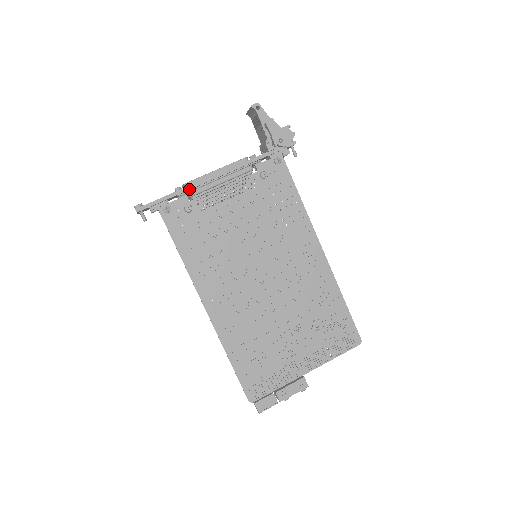
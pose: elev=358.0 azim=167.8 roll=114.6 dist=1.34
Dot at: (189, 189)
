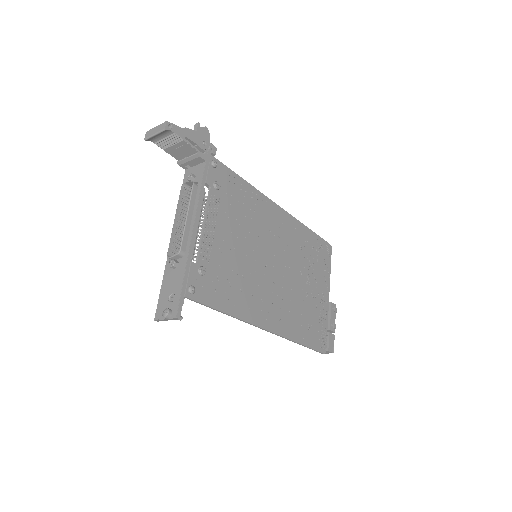
Dot at: (191, 254)
